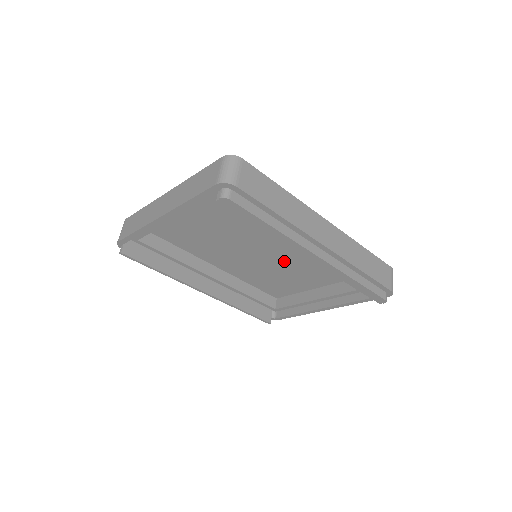
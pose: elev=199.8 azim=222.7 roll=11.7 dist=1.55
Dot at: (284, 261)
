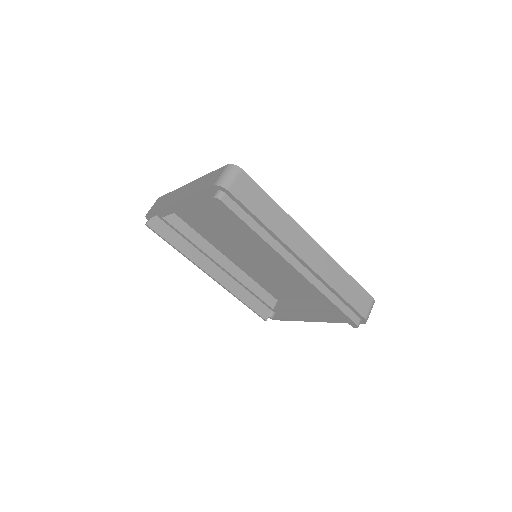
Dot at: (280, 267)
